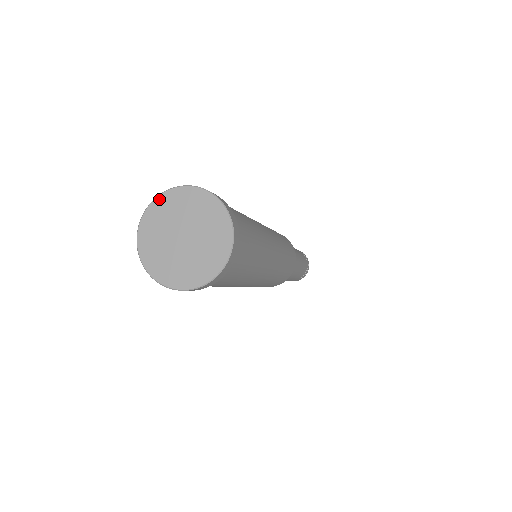
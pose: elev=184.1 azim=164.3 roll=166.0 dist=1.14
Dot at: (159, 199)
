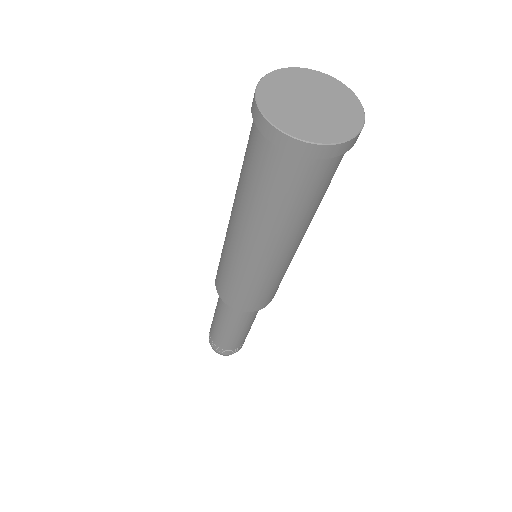
Dot at: (300, 69)
